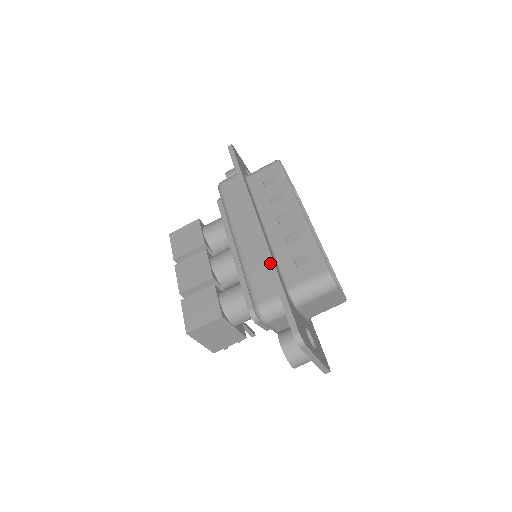
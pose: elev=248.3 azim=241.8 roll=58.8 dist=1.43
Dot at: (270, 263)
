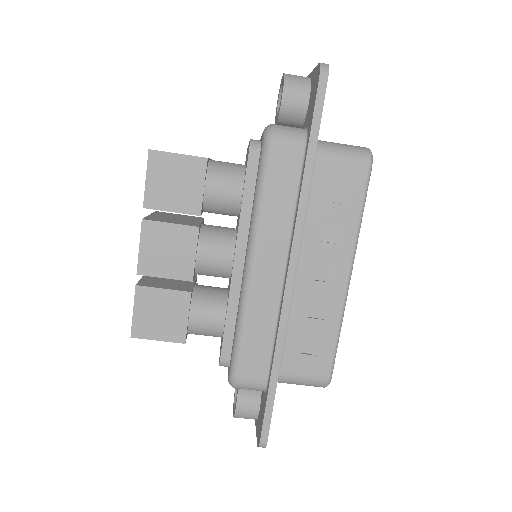
Dot at: (278, 347)
